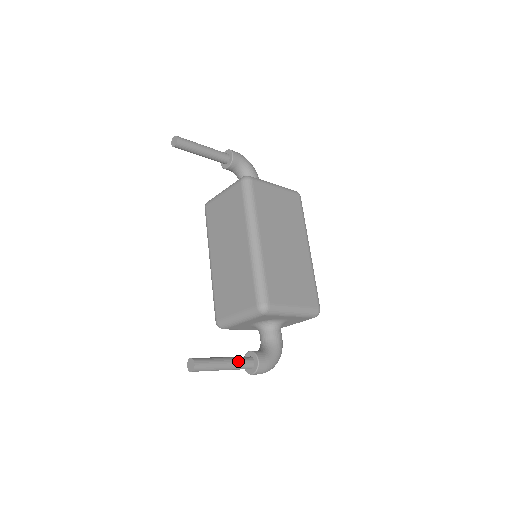
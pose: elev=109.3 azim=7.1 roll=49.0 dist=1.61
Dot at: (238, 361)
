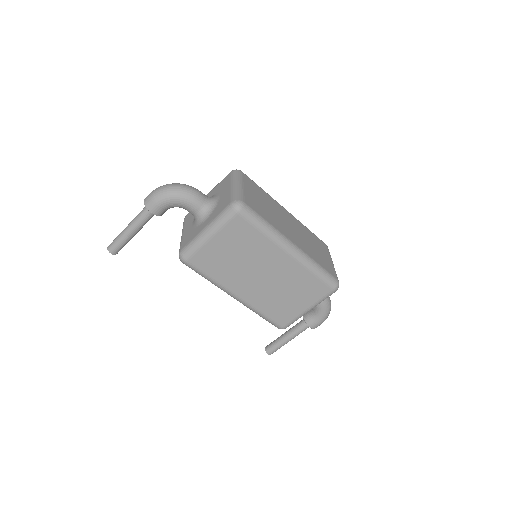
Dot at: (296, 333)
